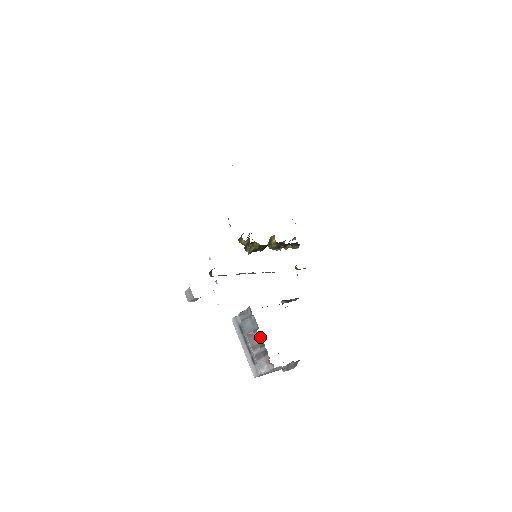
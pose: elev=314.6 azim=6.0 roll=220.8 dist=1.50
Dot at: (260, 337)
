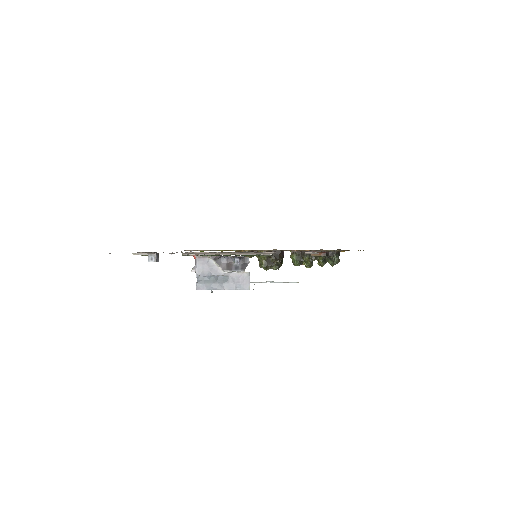
Dot at: occluded
